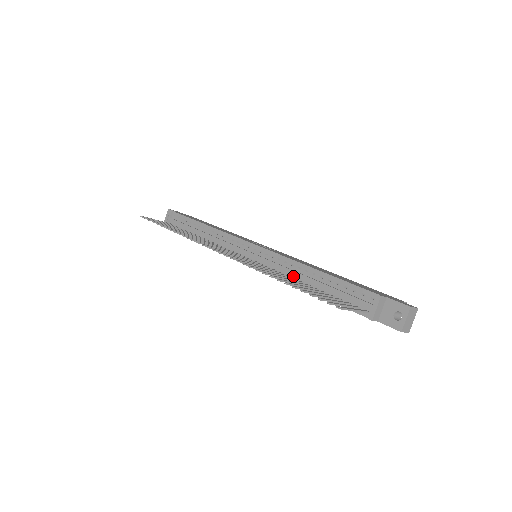
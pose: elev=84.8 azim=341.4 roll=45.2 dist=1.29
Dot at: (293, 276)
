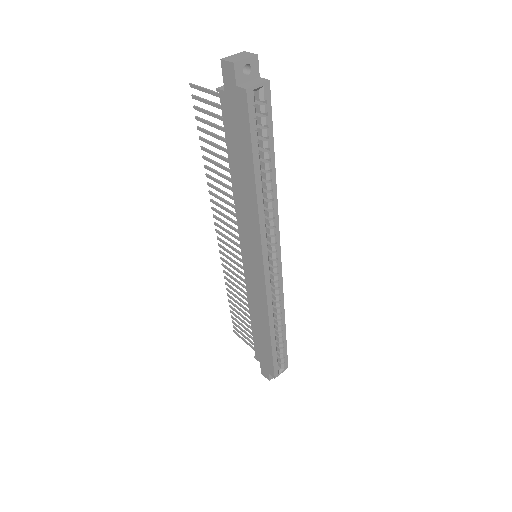
Dot at: occluded
